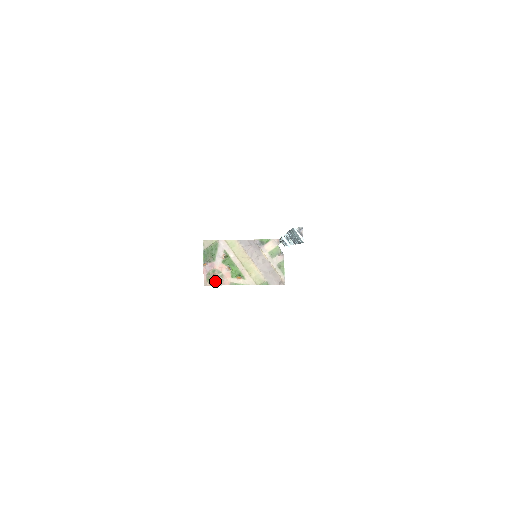
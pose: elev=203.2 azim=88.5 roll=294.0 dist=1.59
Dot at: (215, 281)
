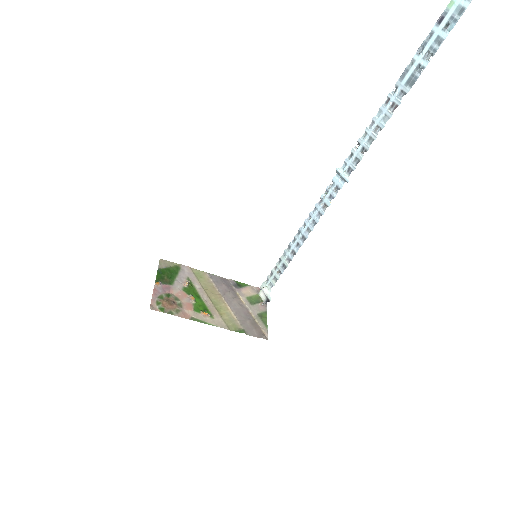
Dot at: (169, 308)
